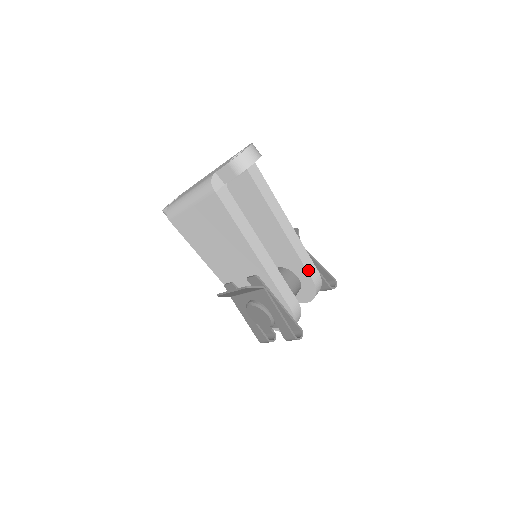
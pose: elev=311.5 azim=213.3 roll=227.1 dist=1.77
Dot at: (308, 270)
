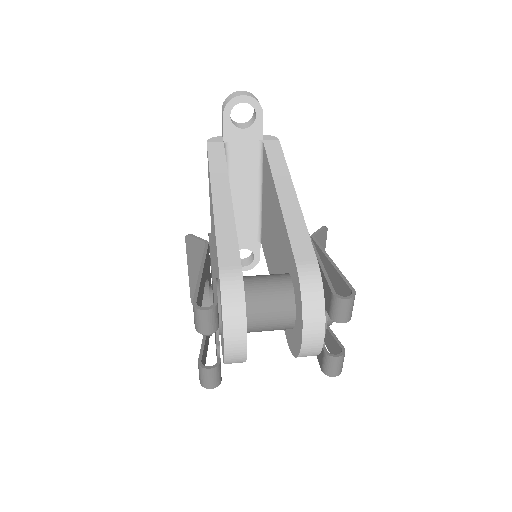
Dot at: (295, 250)
